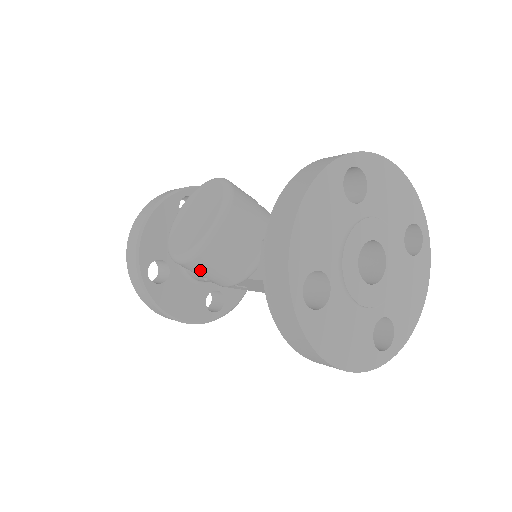
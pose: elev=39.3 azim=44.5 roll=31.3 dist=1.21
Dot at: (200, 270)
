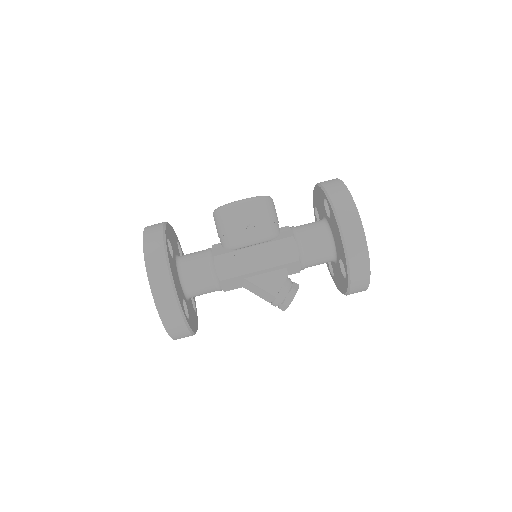
Dot at: (254, 212)
